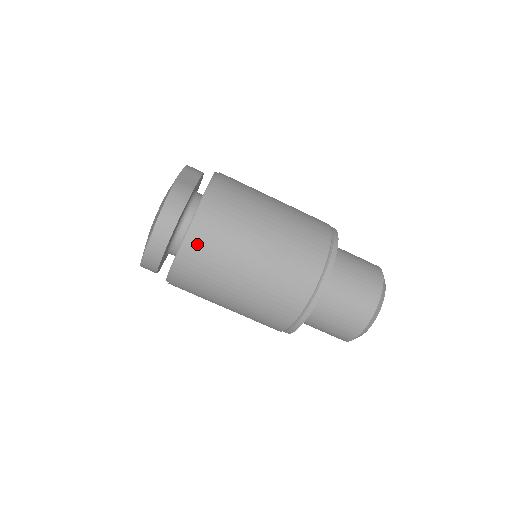
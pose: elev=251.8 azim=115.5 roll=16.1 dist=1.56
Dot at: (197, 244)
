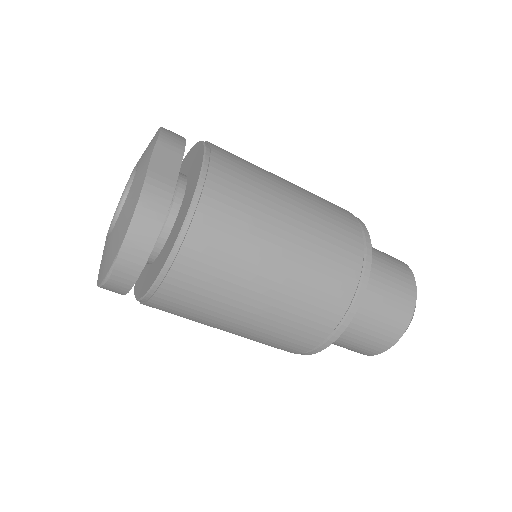
Dot at: (183, 276)
